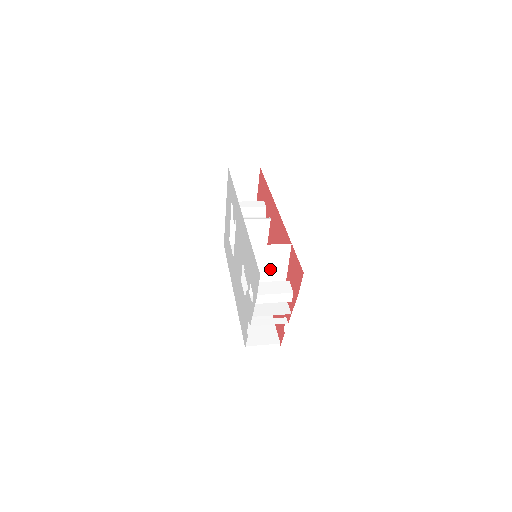
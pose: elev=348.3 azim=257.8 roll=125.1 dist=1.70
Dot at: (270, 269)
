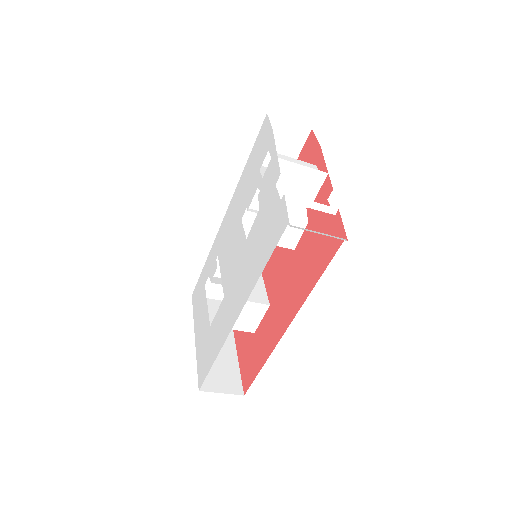
Dot at: occluded
